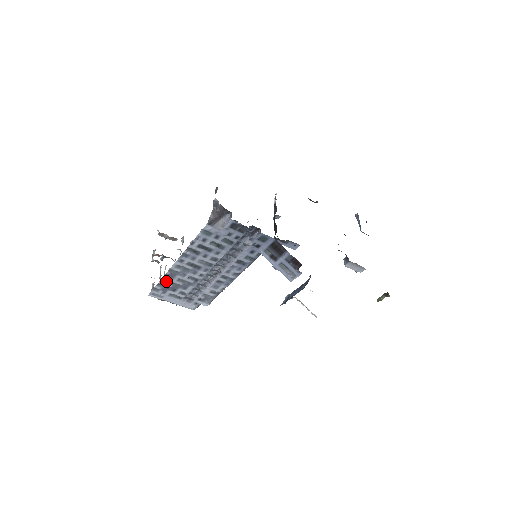
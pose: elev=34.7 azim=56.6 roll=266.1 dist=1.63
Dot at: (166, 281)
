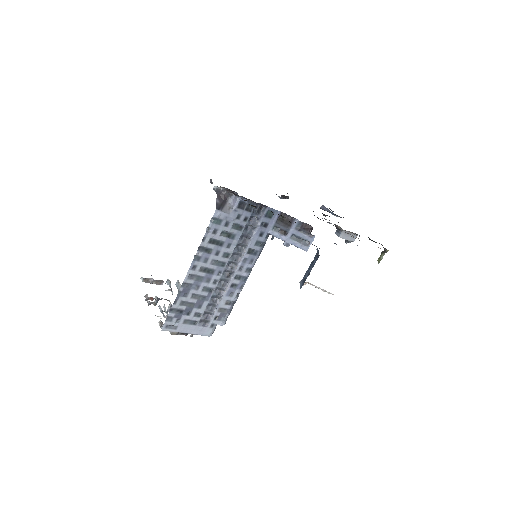
Dot at: (179, 302)
